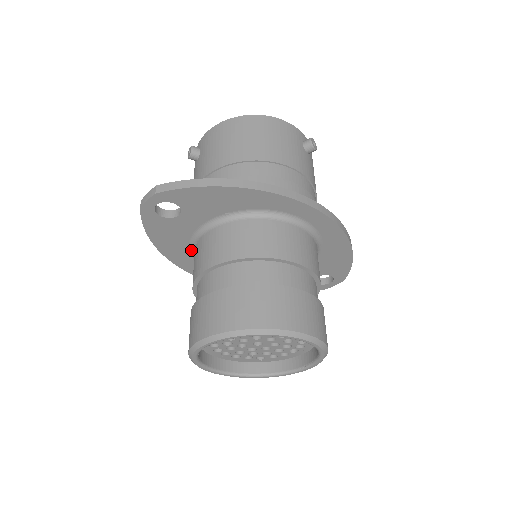
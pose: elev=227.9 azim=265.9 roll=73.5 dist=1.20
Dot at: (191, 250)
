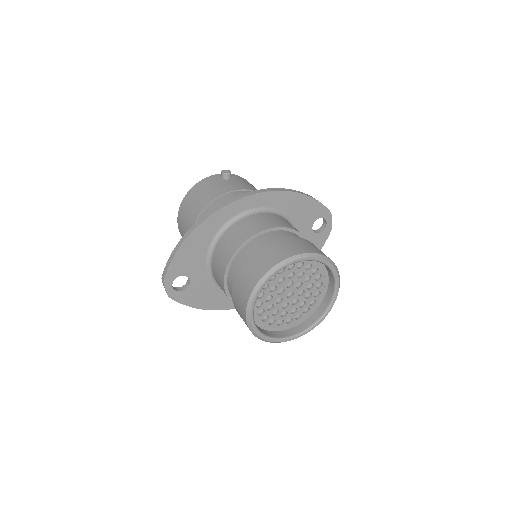
Dot at: occluded
